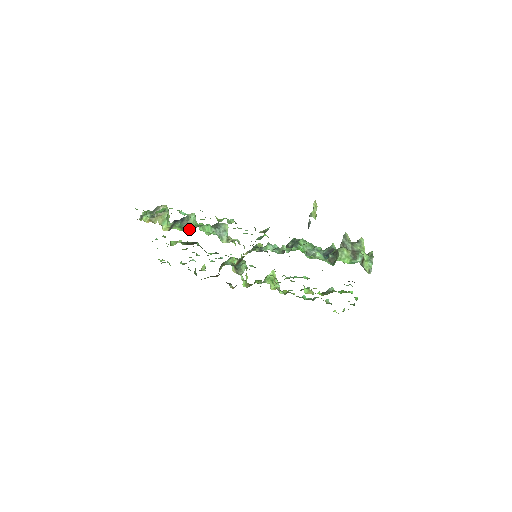
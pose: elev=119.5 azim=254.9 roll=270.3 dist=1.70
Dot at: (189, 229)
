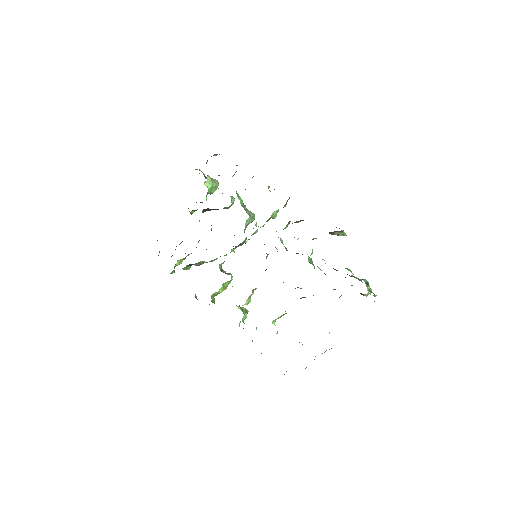
Dot at: occluded
